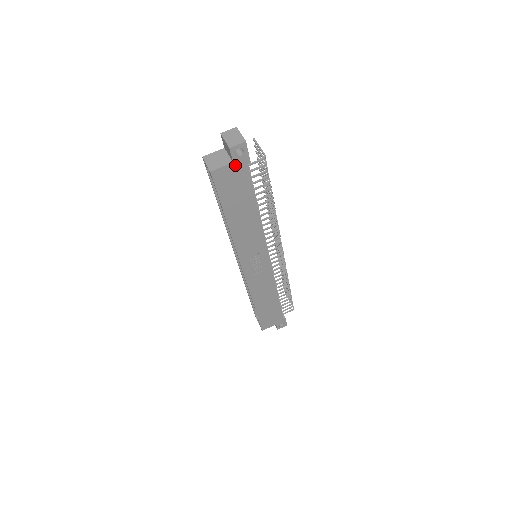
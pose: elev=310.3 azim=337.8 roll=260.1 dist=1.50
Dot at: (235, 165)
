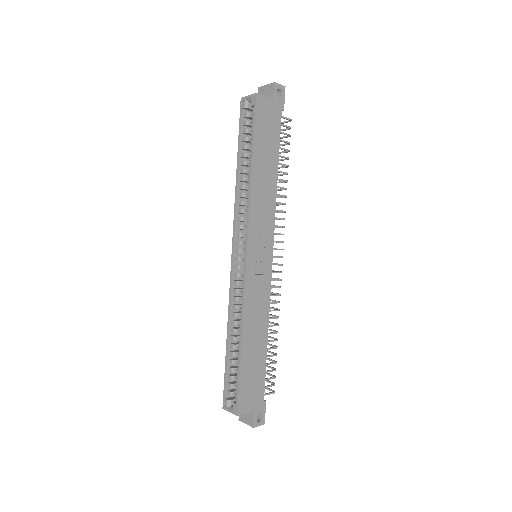
Dot at: (273, 103)
